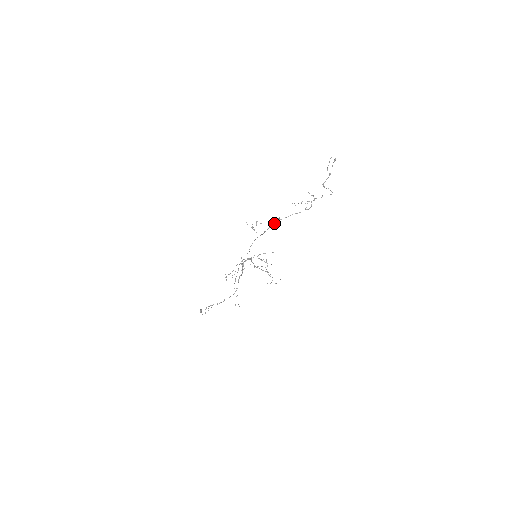
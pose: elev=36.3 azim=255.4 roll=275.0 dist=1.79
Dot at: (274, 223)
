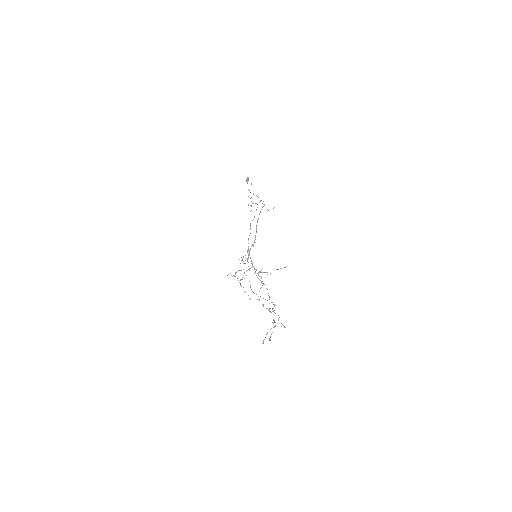
Dot at: occluded
